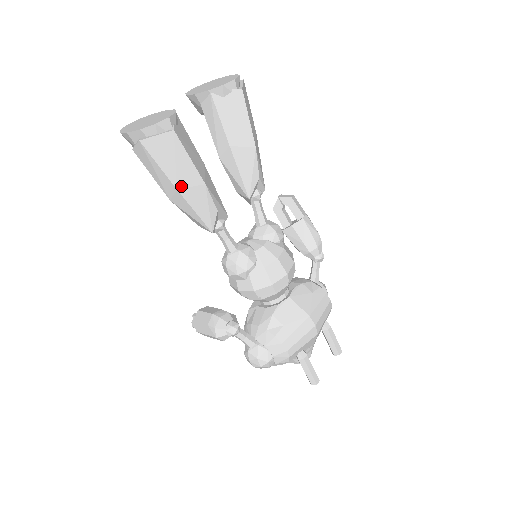
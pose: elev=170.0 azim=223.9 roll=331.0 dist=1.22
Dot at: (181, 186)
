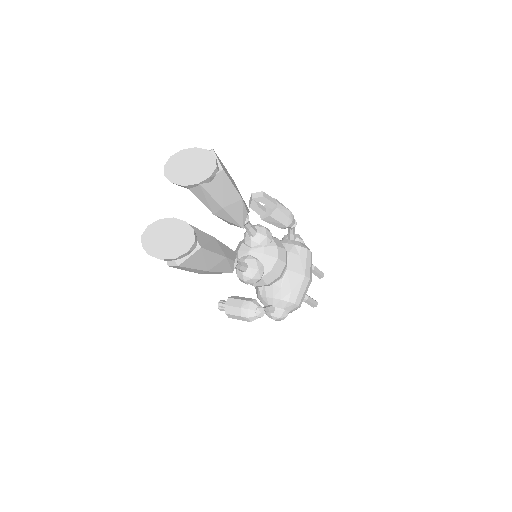
Dot at: (210, 268)
